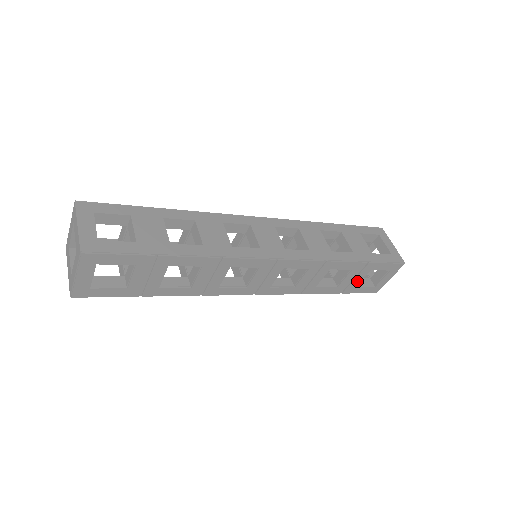
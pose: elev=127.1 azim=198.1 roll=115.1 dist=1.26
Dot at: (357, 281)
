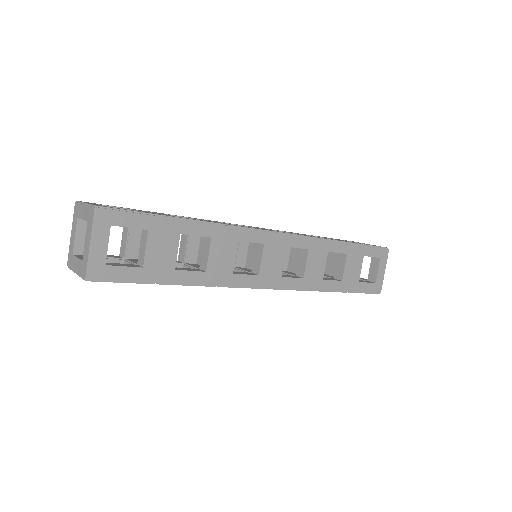
Dot at: occluded
